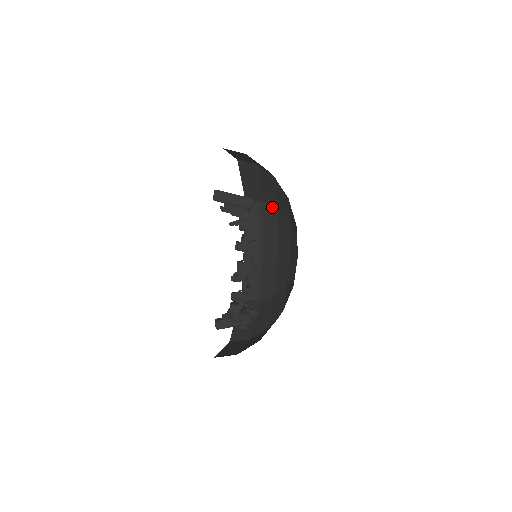
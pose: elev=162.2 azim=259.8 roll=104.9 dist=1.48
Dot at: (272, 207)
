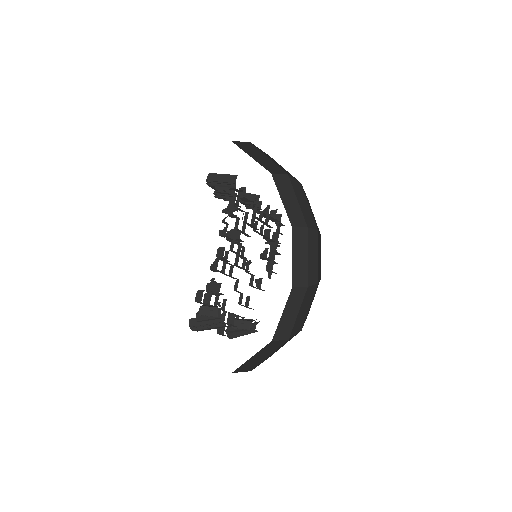
Dot at: (313, 230)
